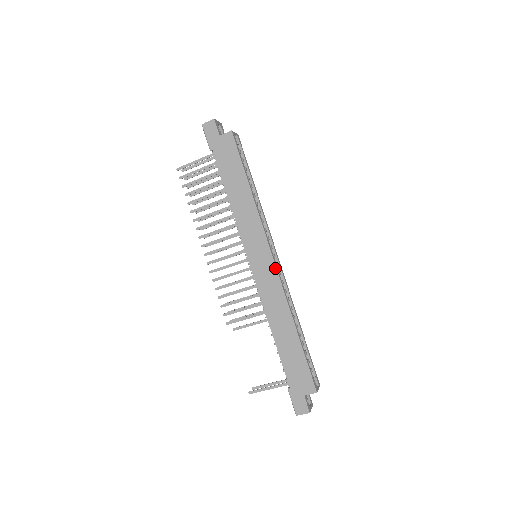
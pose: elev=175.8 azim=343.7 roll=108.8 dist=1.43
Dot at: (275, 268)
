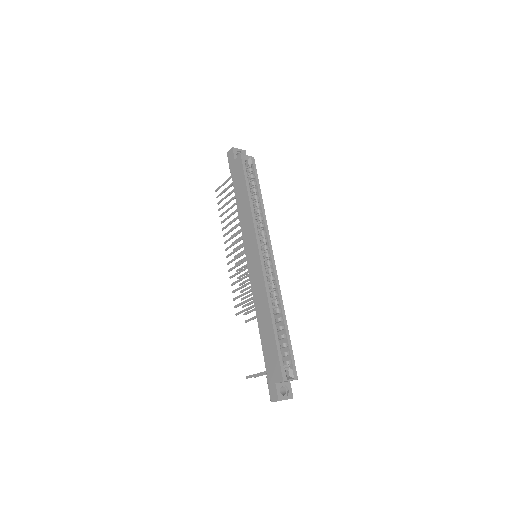
Dot at: (260, 264)
